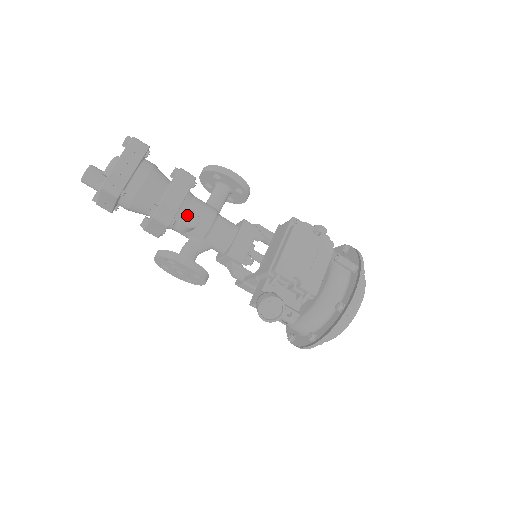
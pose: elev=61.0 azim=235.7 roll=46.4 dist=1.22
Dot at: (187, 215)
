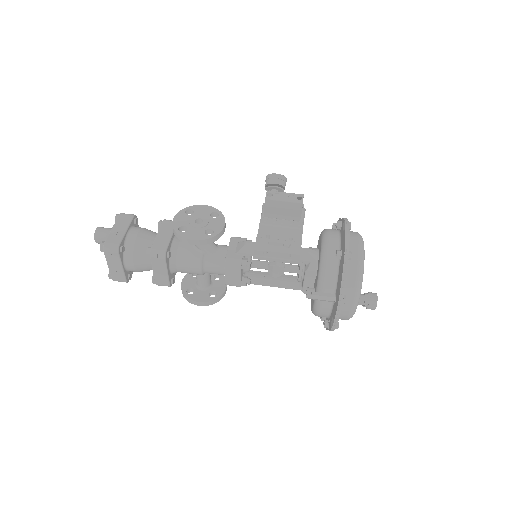
Dot at: occluded
